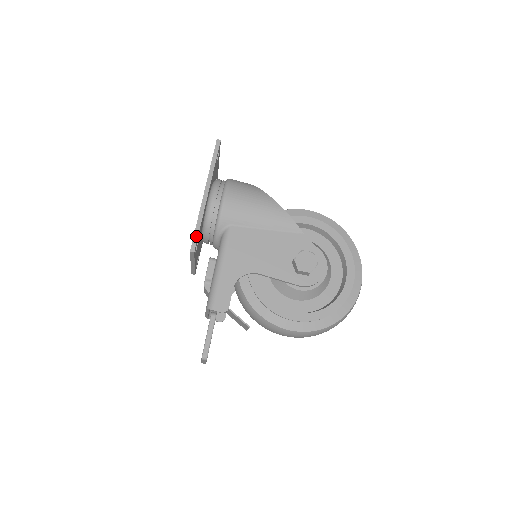
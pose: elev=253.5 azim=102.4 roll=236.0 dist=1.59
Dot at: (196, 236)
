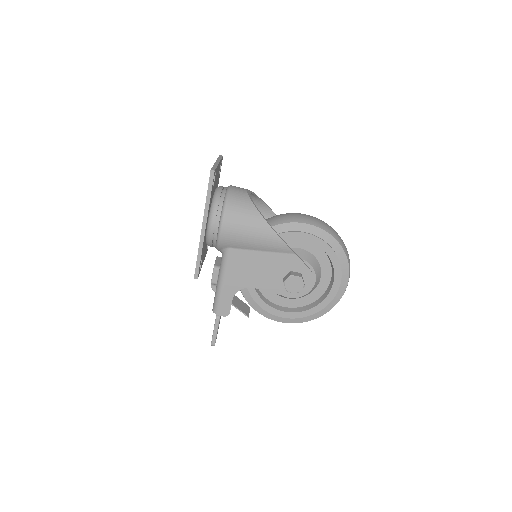
Dot at: (198, 266)
